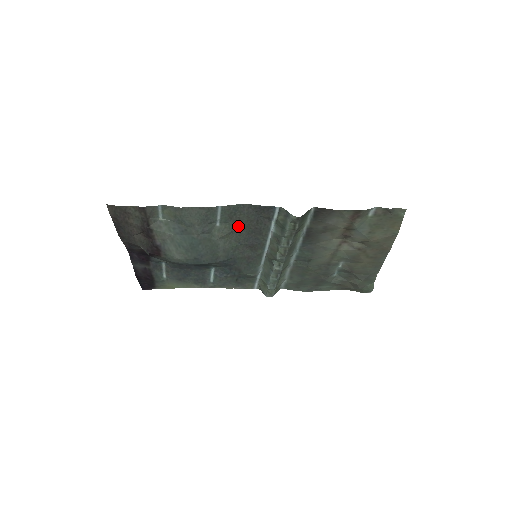
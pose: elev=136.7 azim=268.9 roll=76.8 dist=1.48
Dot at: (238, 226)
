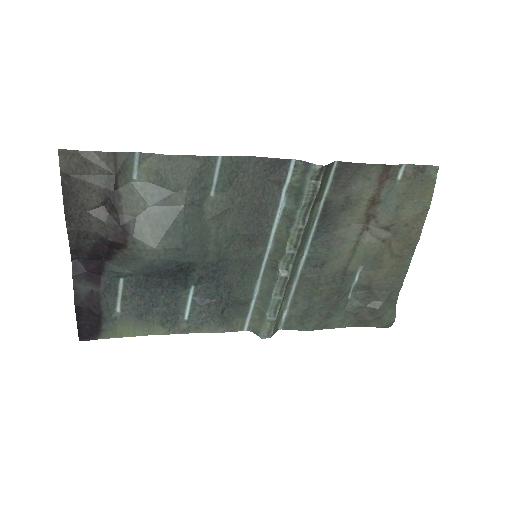
Dot at: (238, 199)
